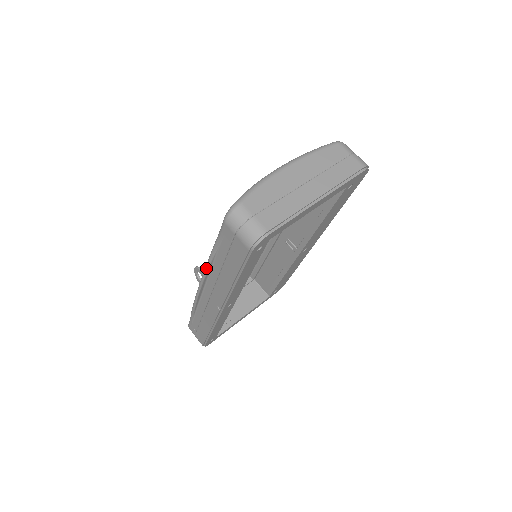
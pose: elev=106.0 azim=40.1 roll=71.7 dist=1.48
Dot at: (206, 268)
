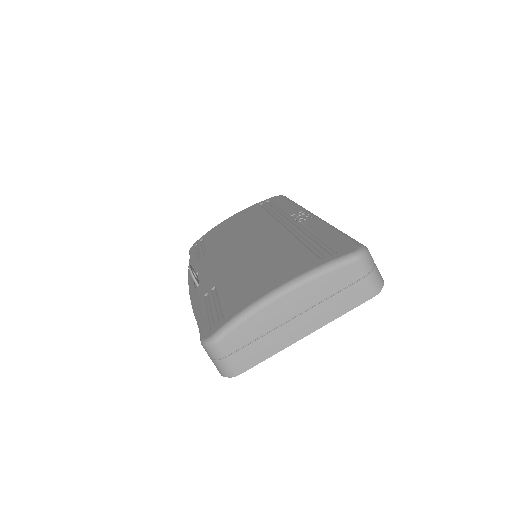
Dot at: (192, 308)
